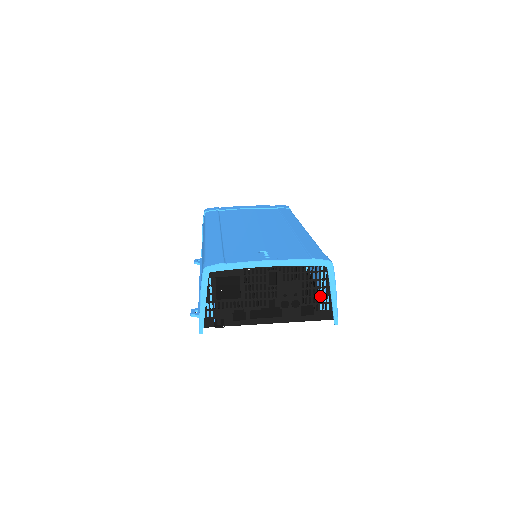
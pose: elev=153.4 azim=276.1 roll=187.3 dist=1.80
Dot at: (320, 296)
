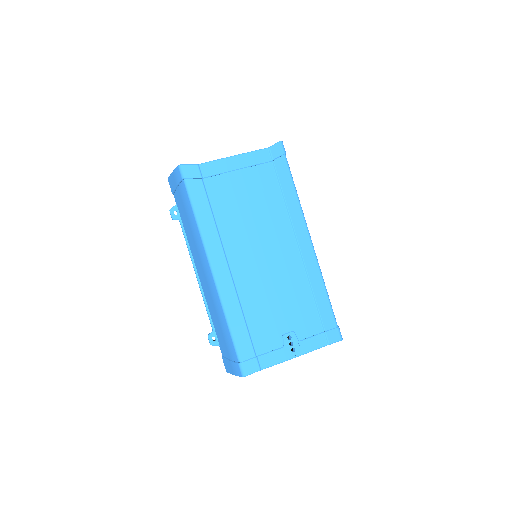
Dot at: occluded
